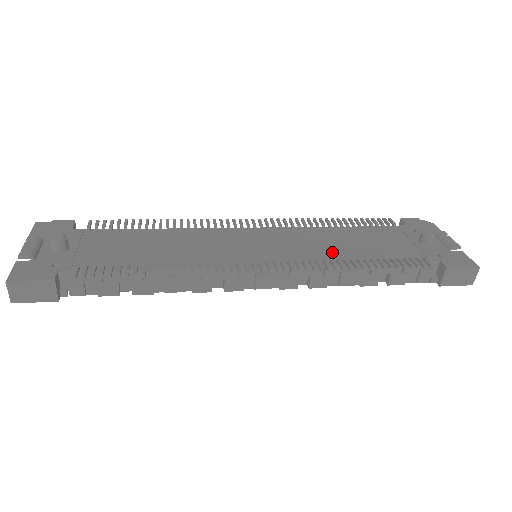
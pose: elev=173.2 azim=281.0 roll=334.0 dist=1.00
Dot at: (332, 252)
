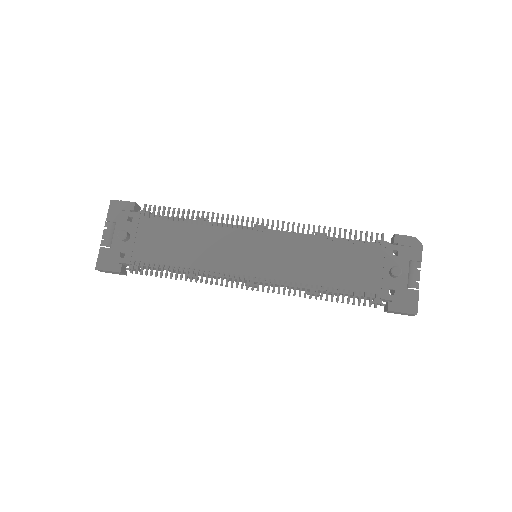
Dot at: (308, 273)
